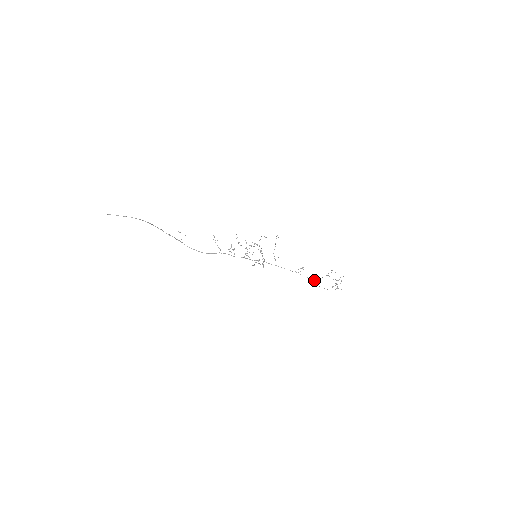
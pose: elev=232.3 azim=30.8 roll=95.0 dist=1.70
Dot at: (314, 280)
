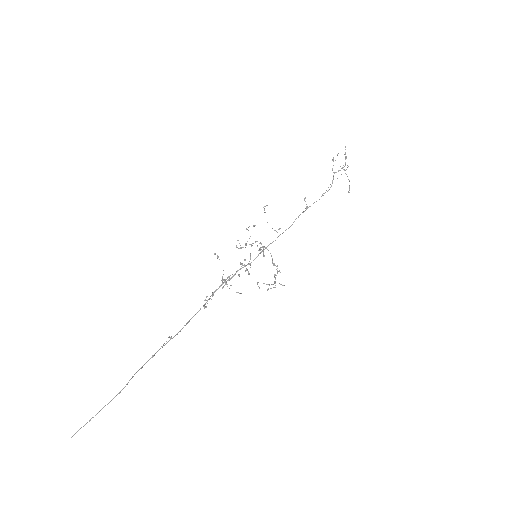
Dot at: (321, 196)
